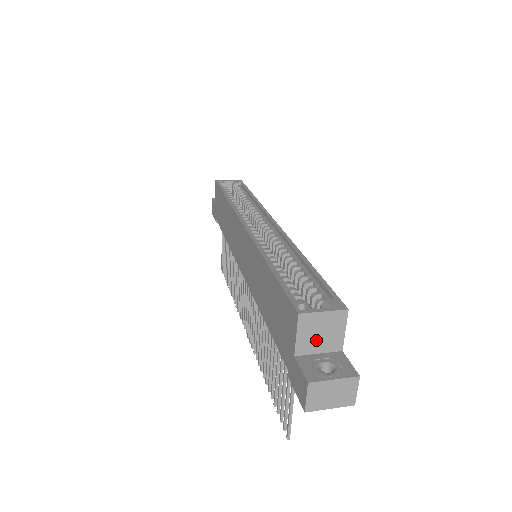
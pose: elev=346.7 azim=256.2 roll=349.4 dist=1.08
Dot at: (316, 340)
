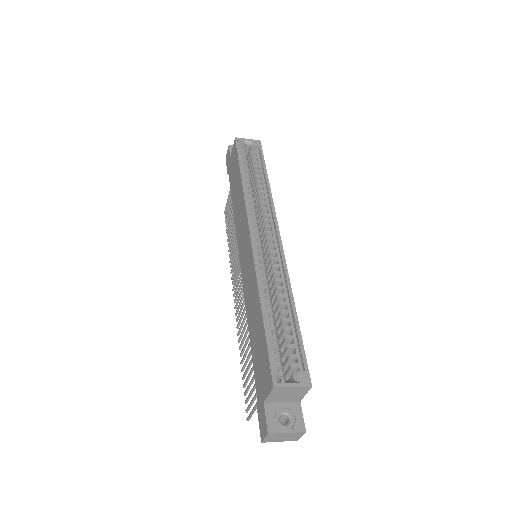
Dot at: (282, 397)
